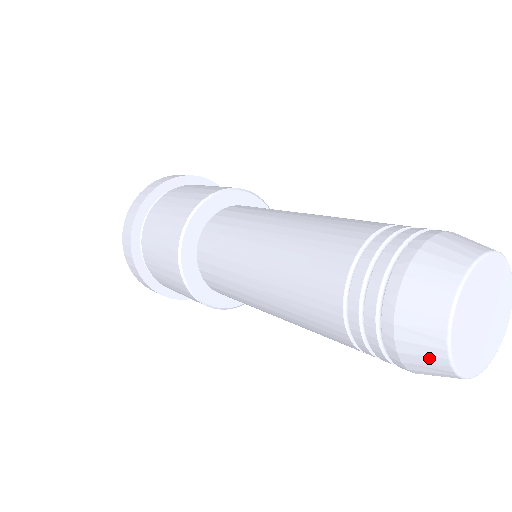
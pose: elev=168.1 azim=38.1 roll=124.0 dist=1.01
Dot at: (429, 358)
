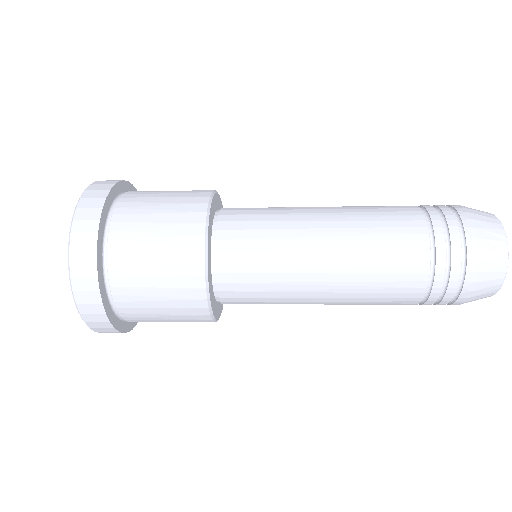
Dot at: occluded
